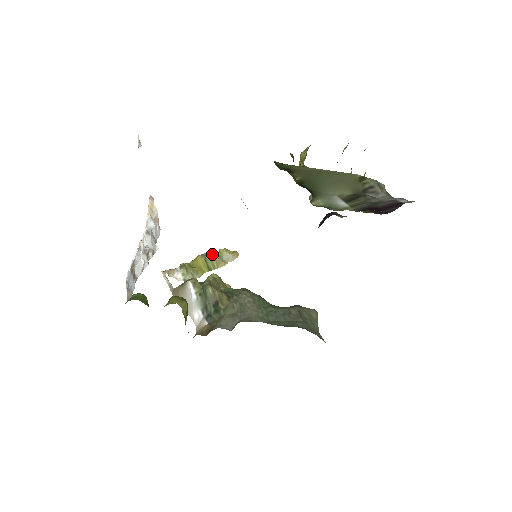
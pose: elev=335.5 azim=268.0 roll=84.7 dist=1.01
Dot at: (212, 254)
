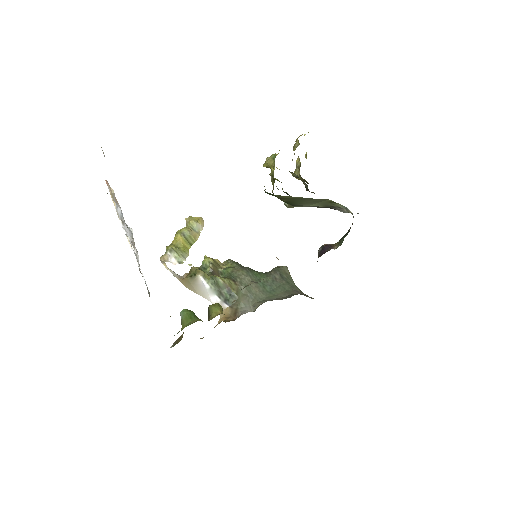
Dot at: (187, 230)
